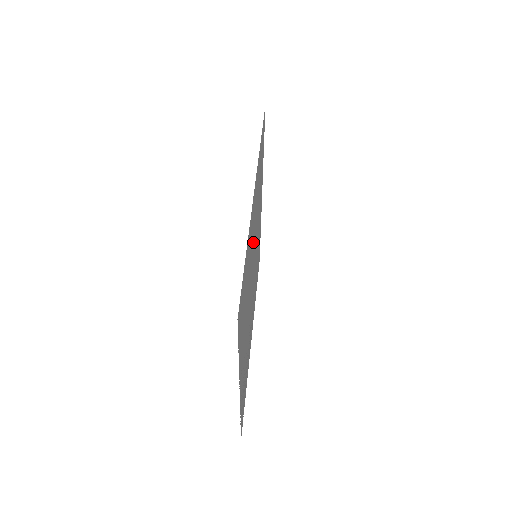
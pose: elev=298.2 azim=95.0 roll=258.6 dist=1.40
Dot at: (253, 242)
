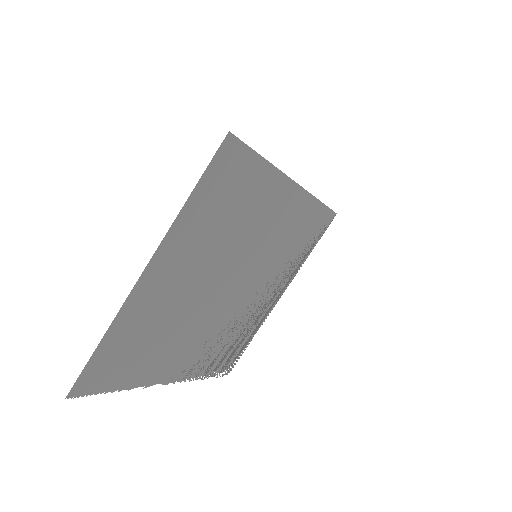
Dot at: (194, 281)
